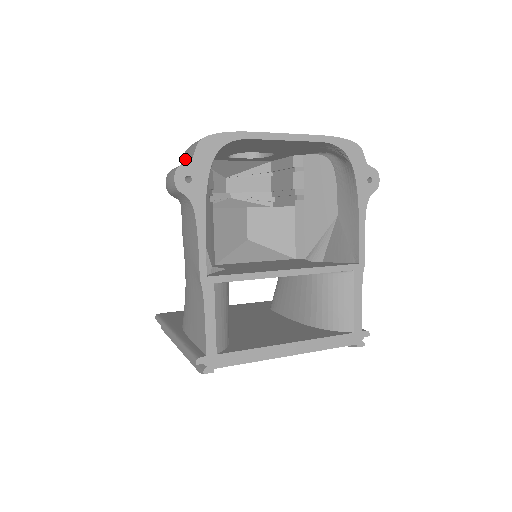
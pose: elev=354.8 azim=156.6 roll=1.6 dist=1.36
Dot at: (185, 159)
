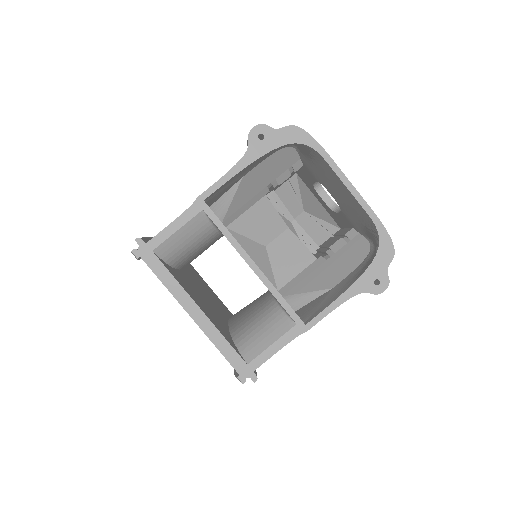
Dot at: occluded
